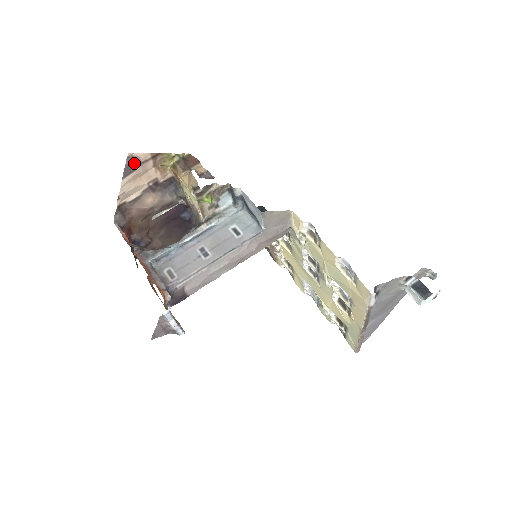
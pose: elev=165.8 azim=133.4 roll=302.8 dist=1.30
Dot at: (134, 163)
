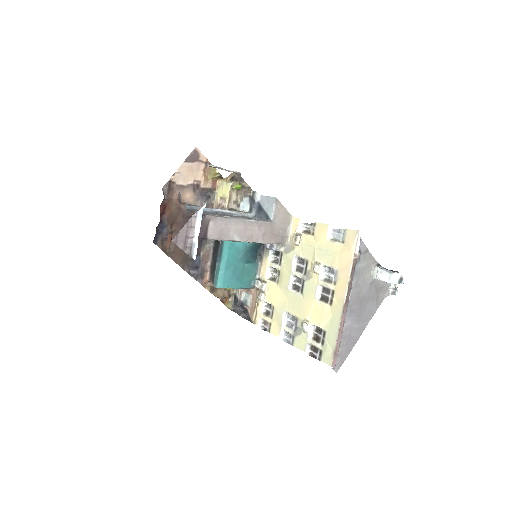
Dot at: (195, 157)
